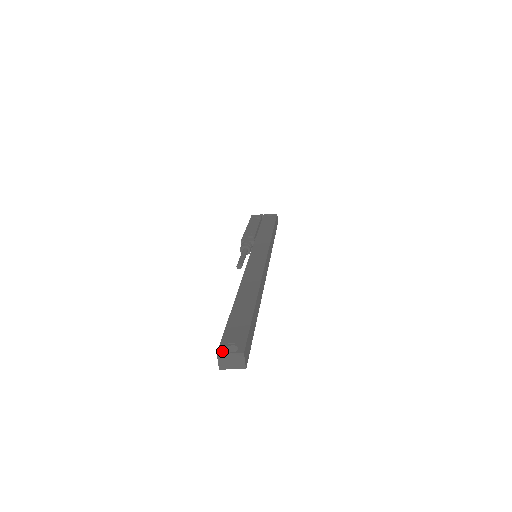
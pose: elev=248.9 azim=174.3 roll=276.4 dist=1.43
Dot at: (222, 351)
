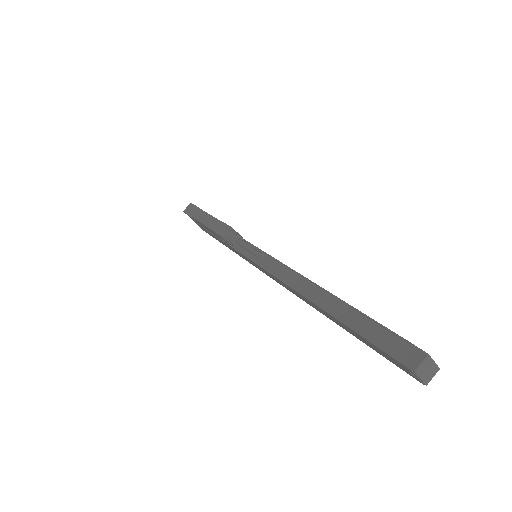
Dot at: (427, 354)
